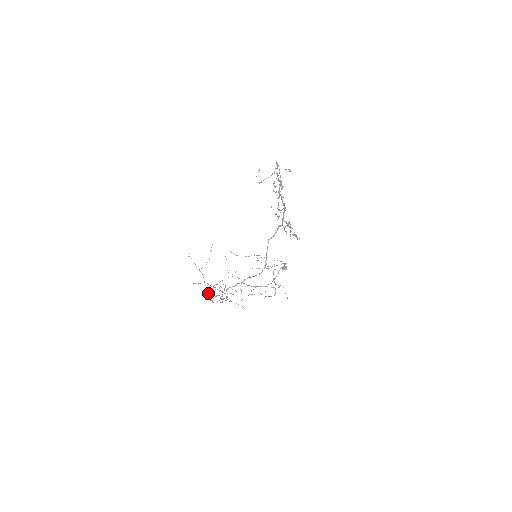
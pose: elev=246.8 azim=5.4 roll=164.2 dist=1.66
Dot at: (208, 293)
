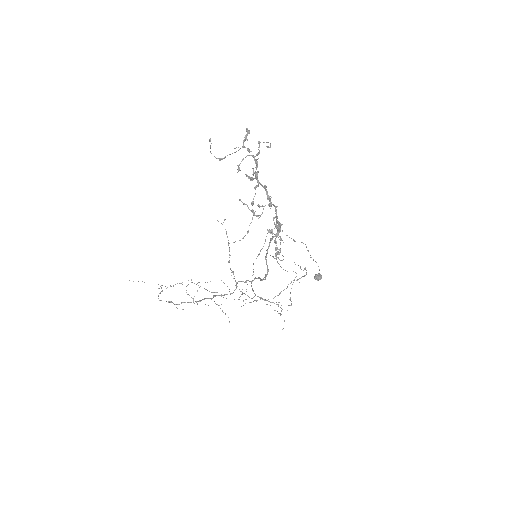
Dot at: (158, 295)
